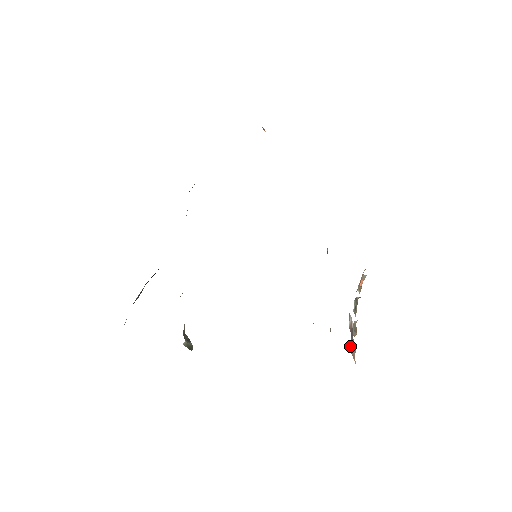
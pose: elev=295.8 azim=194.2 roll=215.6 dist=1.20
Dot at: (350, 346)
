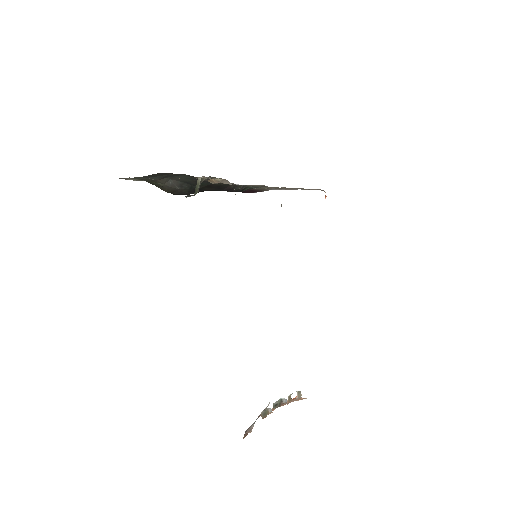
Dot at: (248, 428)
